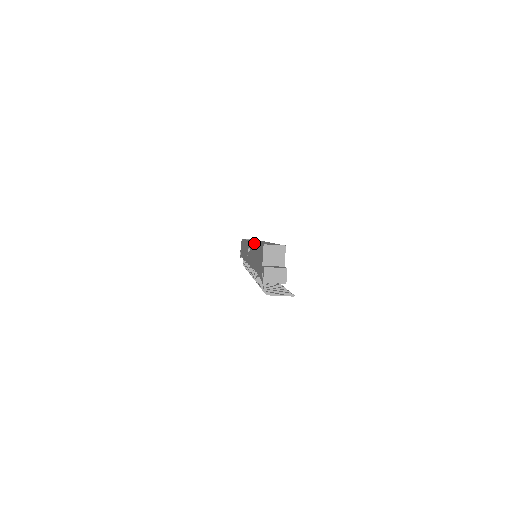
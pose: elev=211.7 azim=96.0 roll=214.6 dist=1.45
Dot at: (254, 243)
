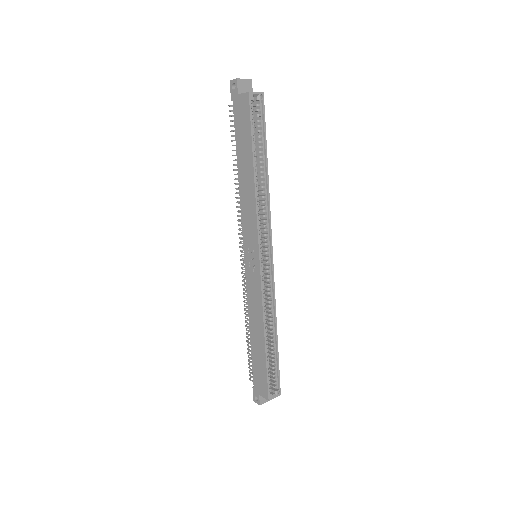
Dot at: (263, 329)
